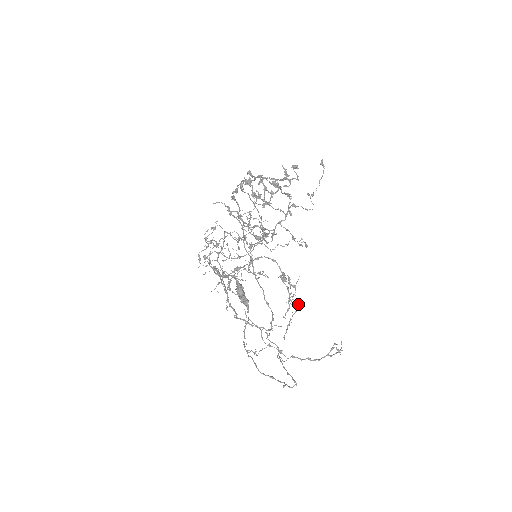
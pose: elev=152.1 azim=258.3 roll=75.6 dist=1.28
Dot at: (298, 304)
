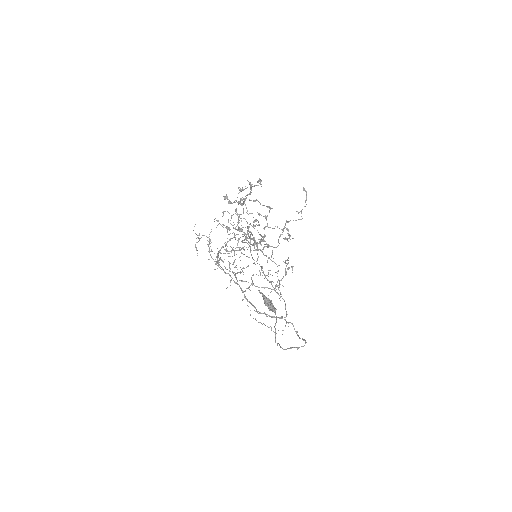
Dot at: (275, 263)
